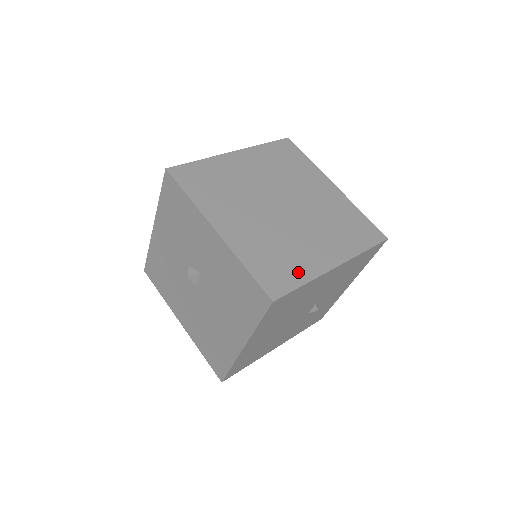
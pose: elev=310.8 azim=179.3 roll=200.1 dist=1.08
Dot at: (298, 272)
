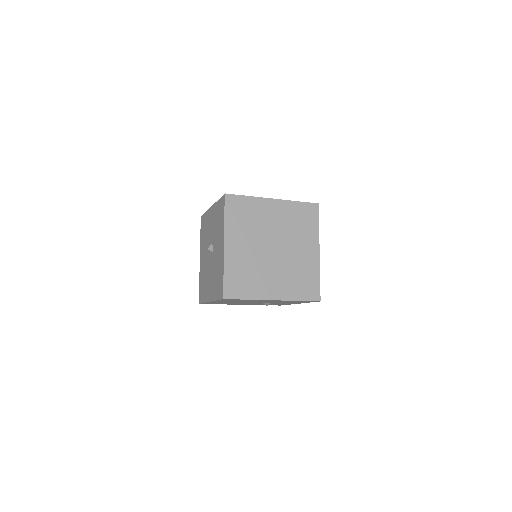
Dot at: (249, 291)
